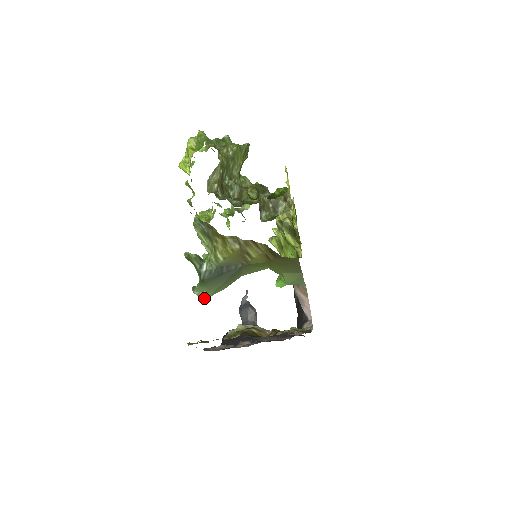
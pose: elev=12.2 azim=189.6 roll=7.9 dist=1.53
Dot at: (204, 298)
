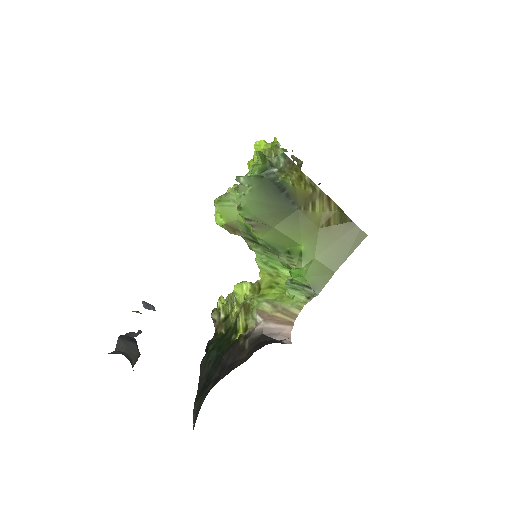
Dot at: (241, 193)
